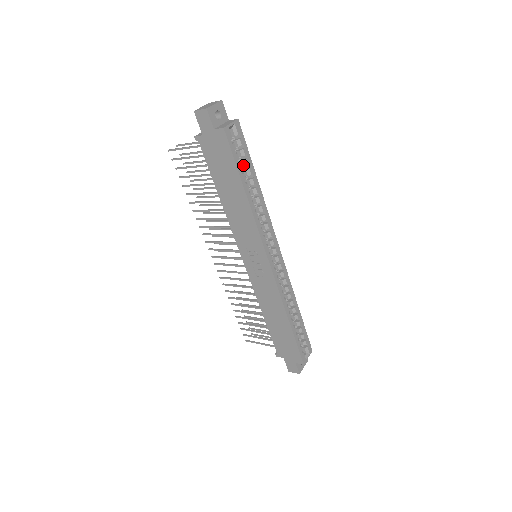
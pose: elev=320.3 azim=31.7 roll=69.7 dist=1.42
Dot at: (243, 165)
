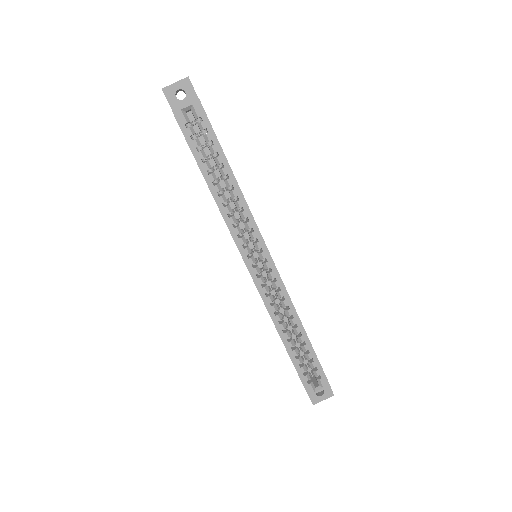
Dot at: (211, 152)
